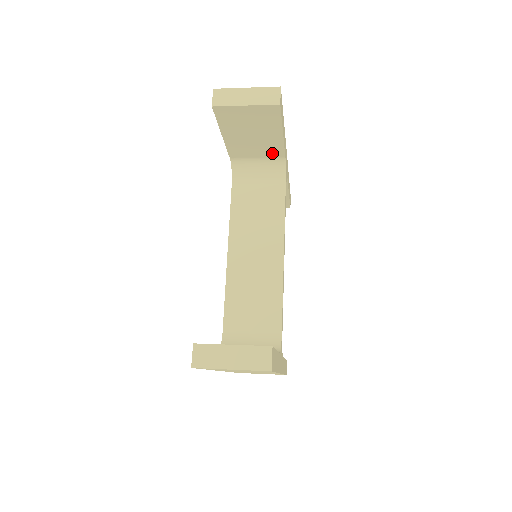
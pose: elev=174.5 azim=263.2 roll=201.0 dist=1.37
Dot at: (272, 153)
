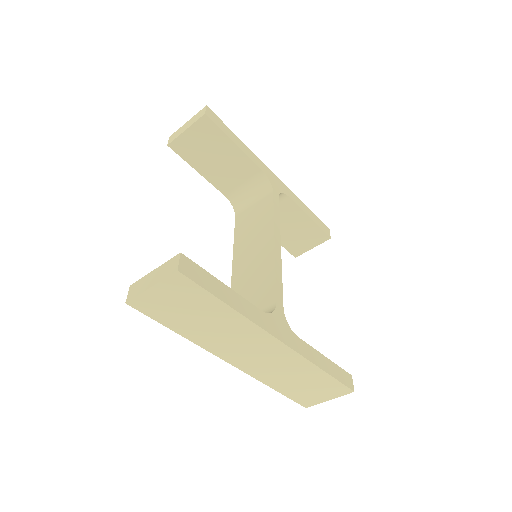
Dot at: (248, 171)
